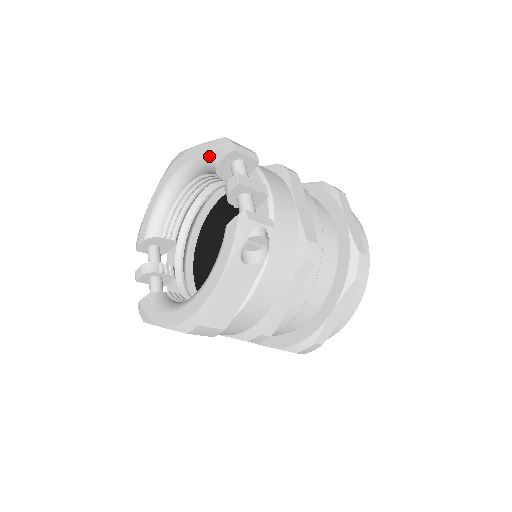
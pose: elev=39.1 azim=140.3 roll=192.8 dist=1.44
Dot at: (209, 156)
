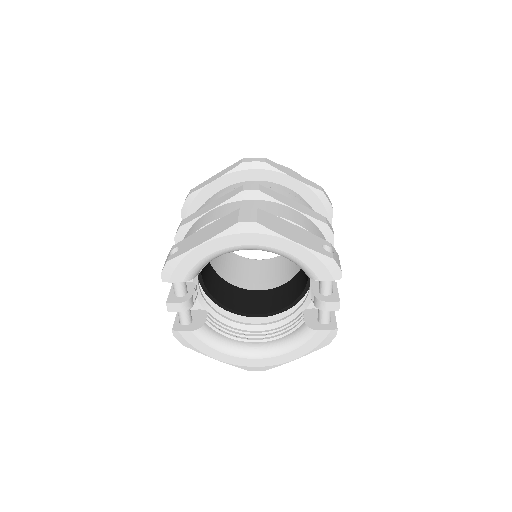
Dot at: (311, 267)
